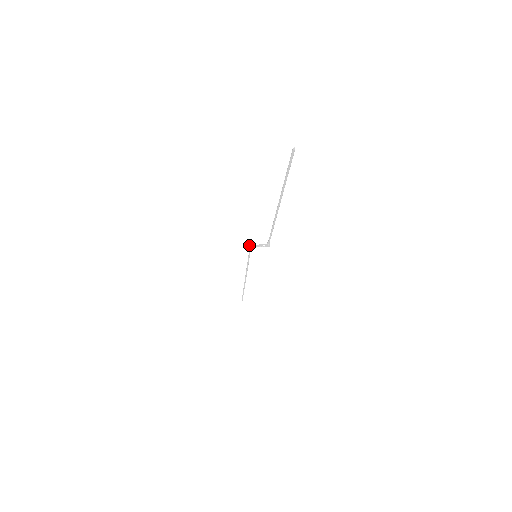
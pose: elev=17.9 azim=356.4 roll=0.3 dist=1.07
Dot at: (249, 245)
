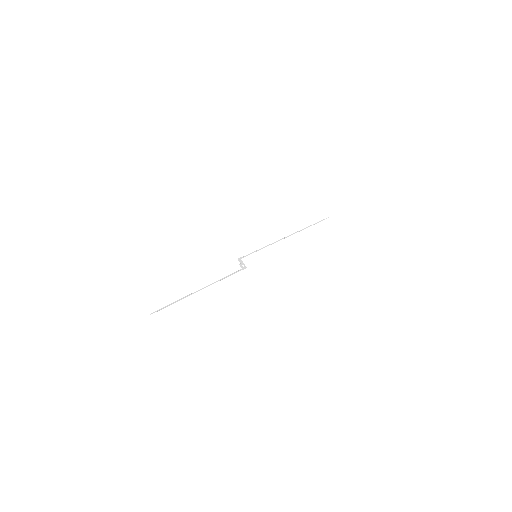
Dot at: (238, 258)
